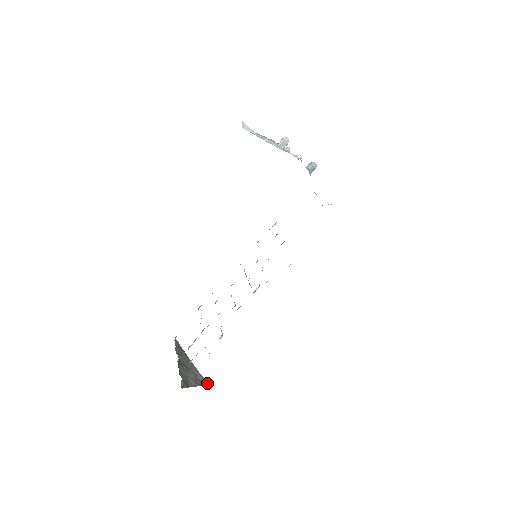
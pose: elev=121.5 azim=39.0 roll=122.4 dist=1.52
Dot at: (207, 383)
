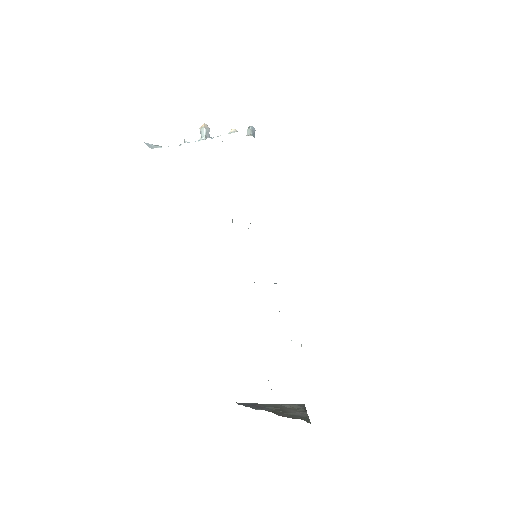
Dot at: (303, 404)
